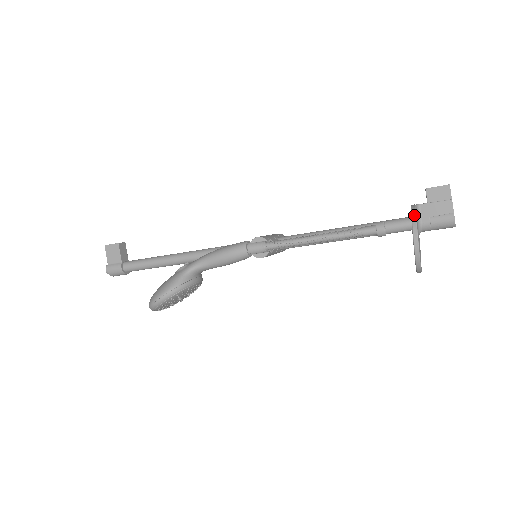
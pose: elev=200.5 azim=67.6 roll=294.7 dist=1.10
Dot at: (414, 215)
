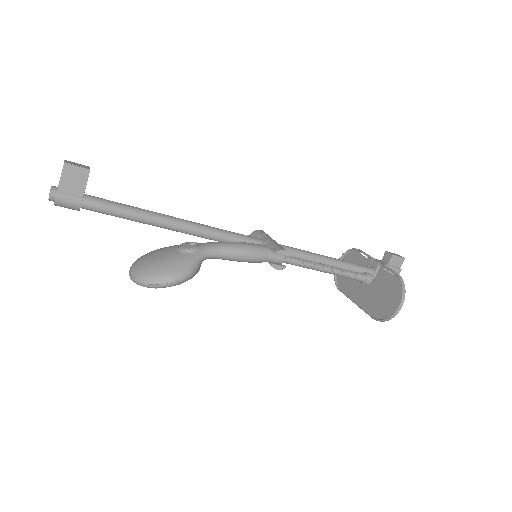
Dot at: occluded
